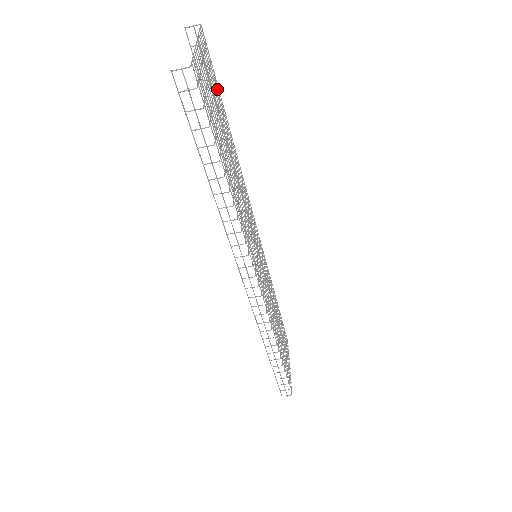
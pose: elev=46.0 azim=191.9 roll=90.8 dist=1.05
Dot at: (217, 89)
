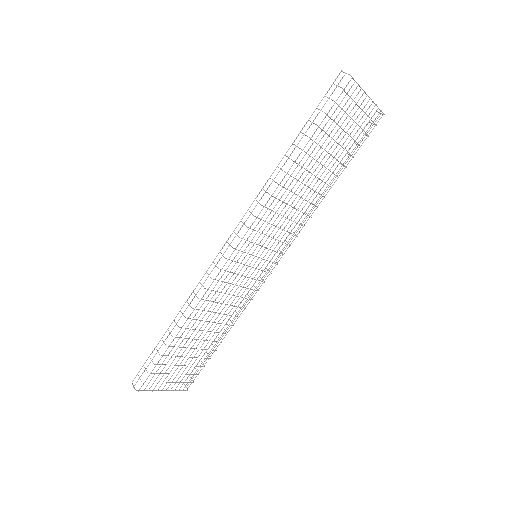
Dot at: (355, 147)
